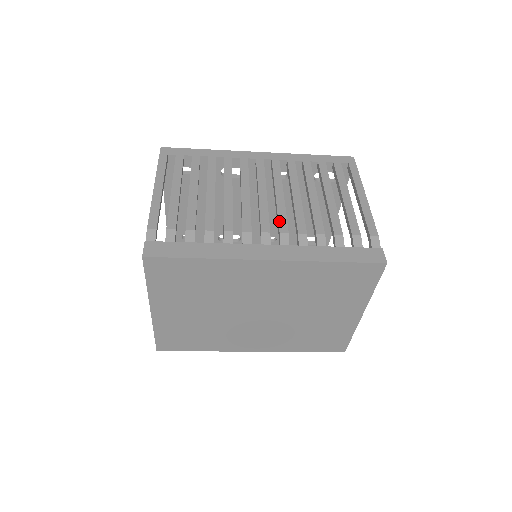
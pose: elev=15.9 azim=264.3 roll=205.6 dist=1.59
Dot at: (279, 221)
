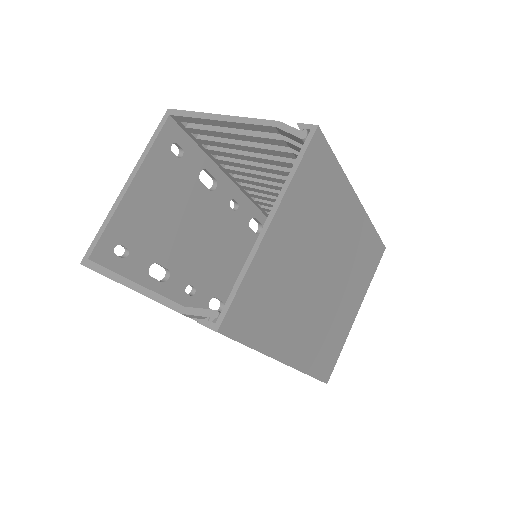
Dot at: occluded
